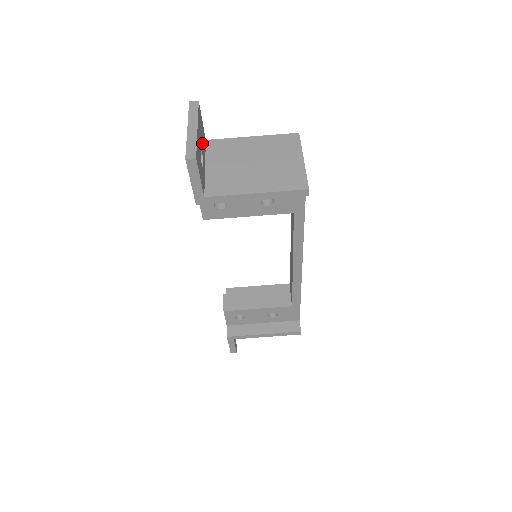
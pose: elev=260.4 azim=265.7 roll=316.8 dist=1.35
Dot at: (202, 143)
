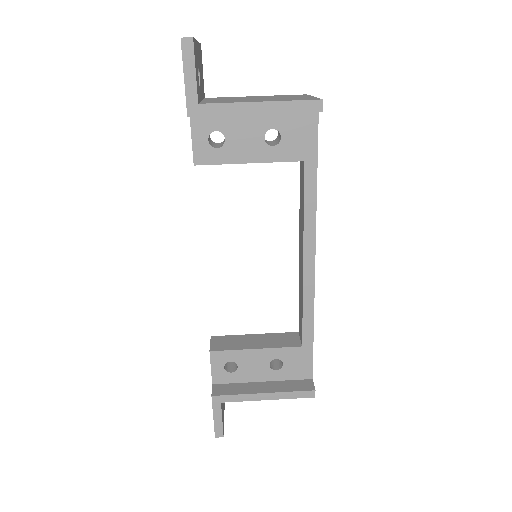
Dot at: (201, 77)
